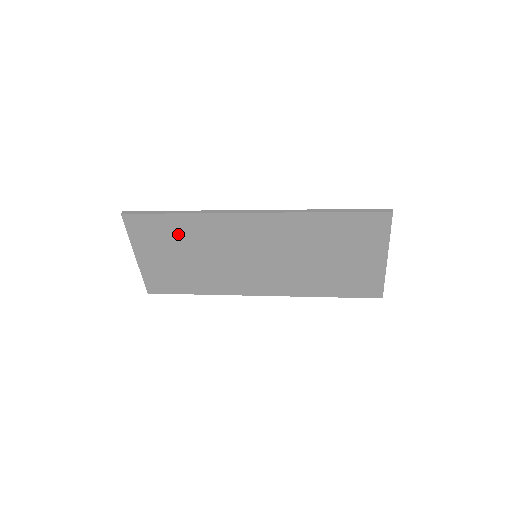
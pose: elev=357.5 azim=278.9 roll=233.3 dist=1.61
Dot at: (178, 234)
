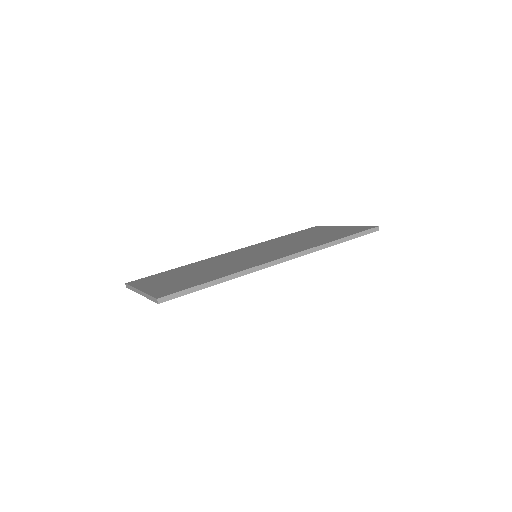
Dot at: occluded
